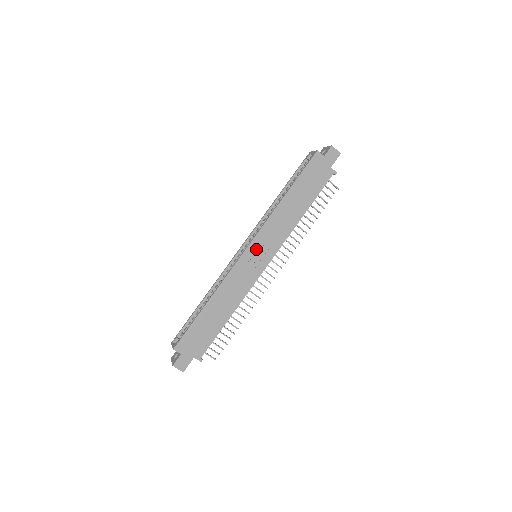
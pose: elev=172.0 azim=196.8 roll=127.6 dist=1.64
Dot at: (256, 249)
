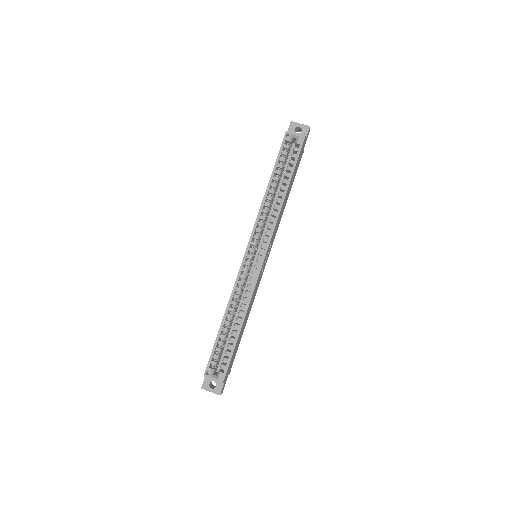
Dot at: occluded
